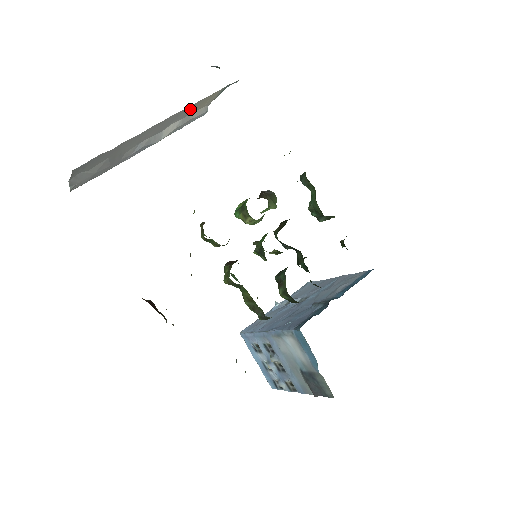
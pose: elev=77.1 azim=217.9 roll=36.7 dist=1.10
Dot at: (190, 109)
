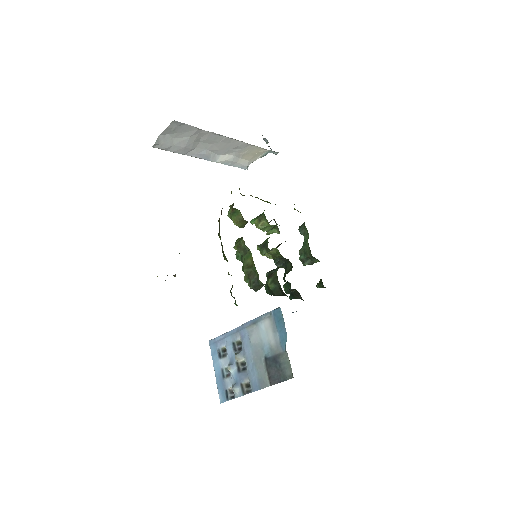
Dot at: (244, 150)
